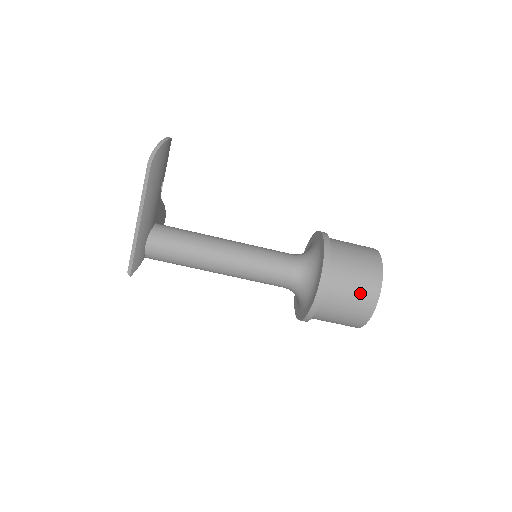
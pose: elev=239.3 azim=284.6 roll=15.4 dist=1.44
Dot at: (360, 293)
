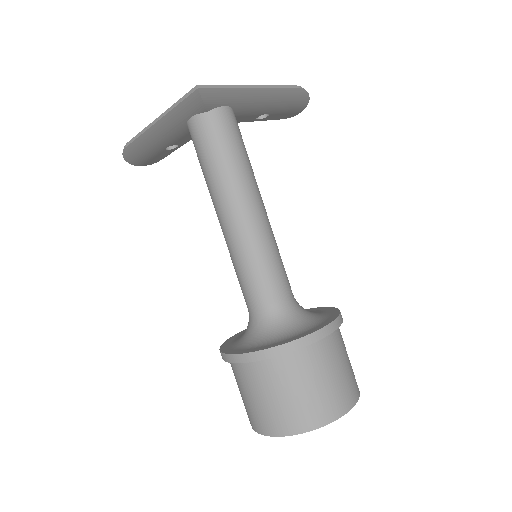
Dot at: (346, 380)
